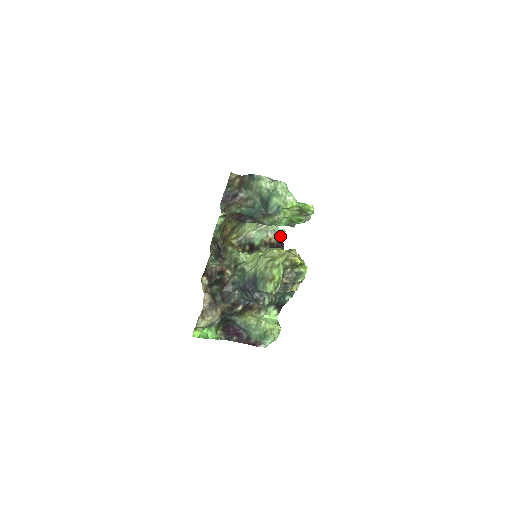
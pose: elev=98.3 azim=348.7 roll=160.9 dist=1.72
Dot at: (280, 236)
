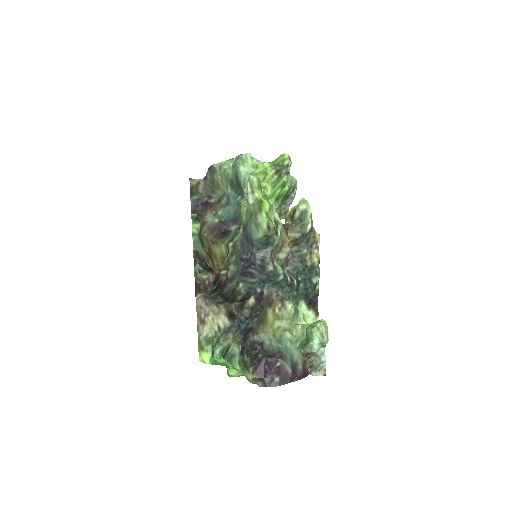
Dot at: occluded
